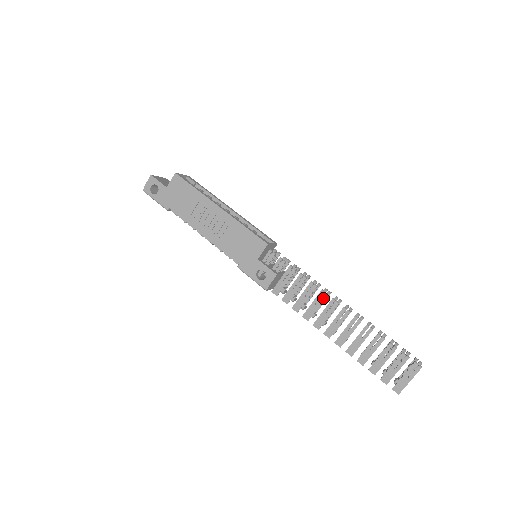
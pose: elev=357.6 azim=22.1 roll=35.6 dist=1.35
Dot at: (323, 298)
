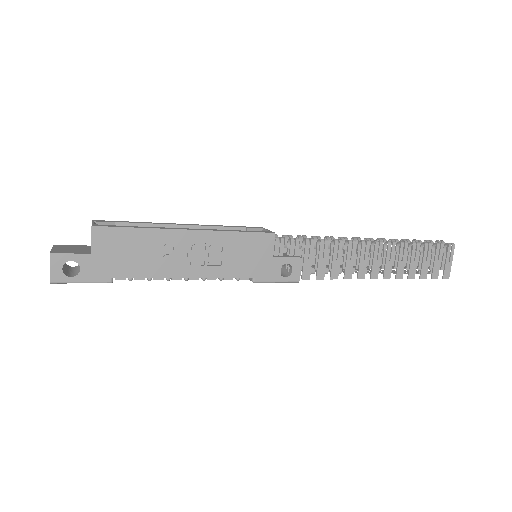
Dot at: (354, 247)
